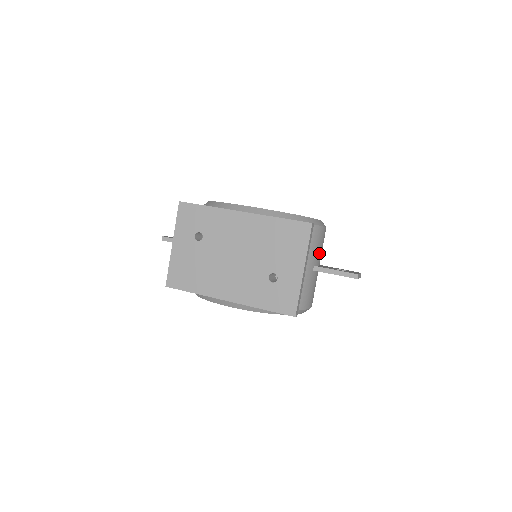
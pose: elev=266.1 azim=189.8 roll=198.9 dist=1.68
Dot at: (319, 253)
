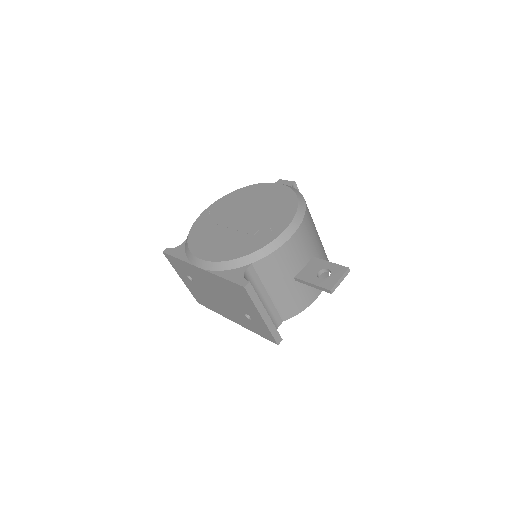
Dot at: (296, 261)
